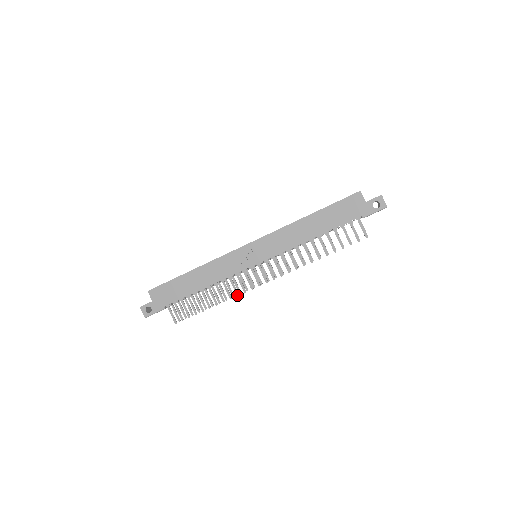
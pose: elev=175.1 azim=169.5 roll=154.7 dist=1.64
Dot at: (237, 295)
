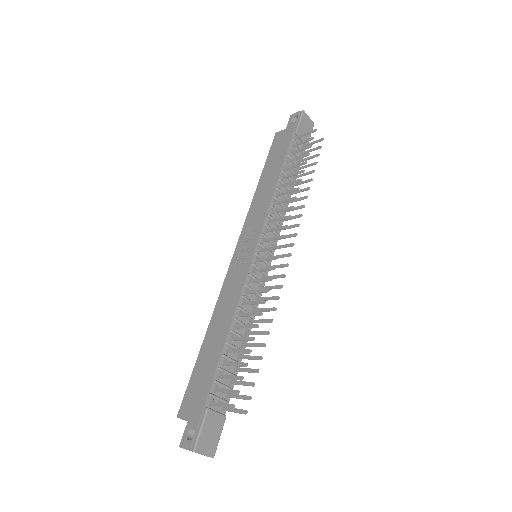
Dot at: (267, 291)
